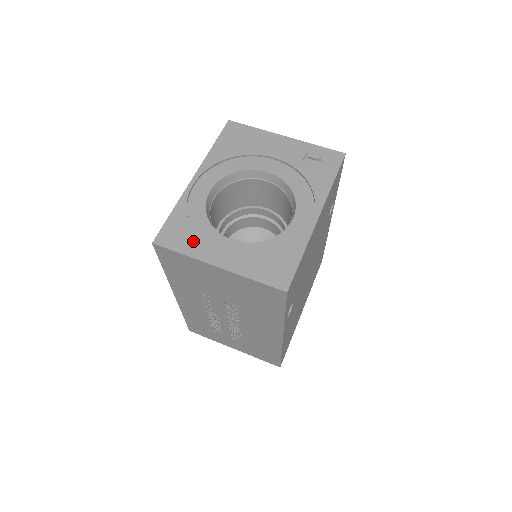
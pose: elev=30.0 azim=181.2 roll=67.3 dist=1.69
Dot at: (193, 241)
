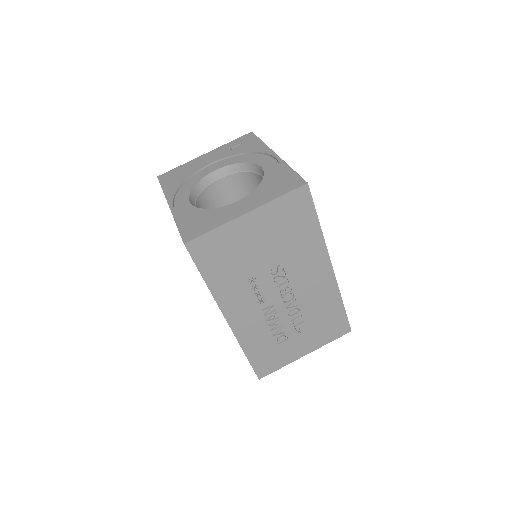
Dot at: (212, 220)
